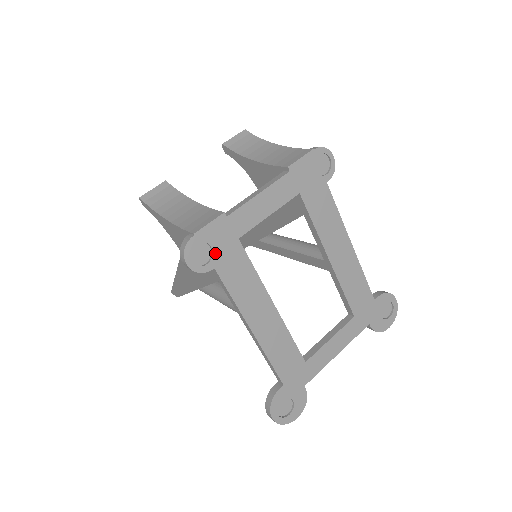
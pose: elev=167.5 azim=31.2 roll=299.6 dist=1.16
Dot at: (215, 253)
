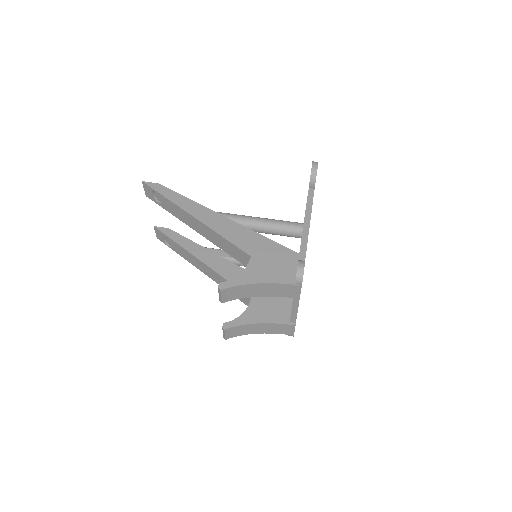
Dot at: occluded
